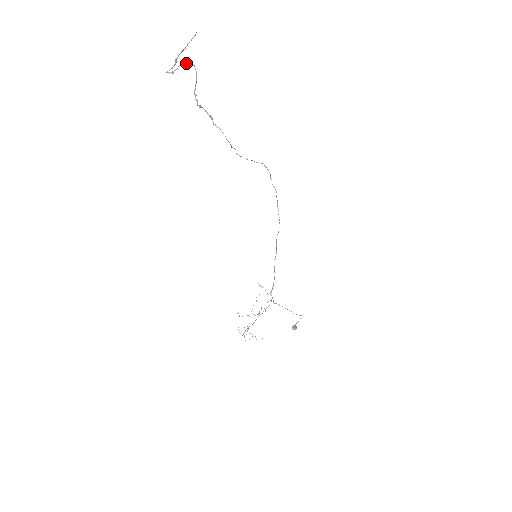
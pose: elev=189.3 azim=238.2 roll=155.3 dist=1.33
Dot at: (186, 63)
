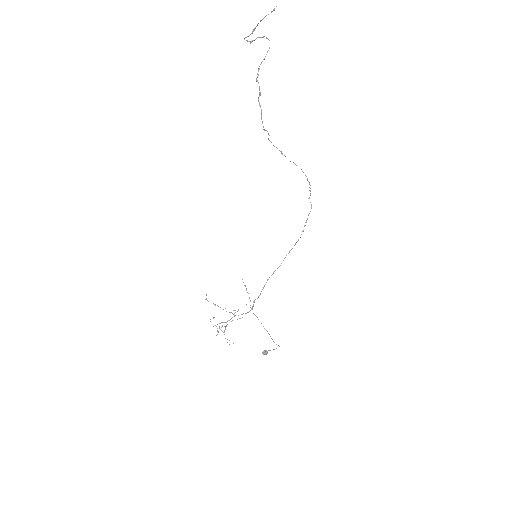
Dot at: occluded
